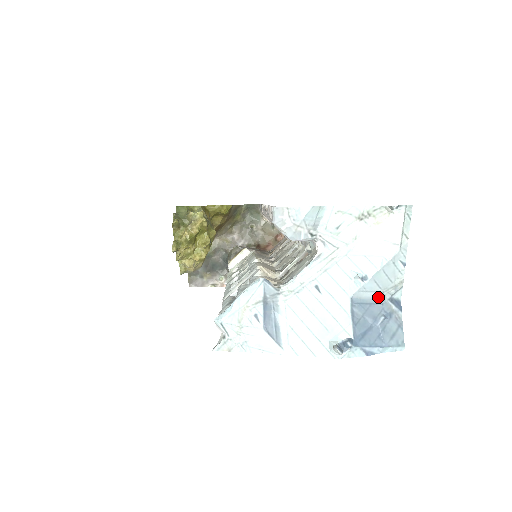
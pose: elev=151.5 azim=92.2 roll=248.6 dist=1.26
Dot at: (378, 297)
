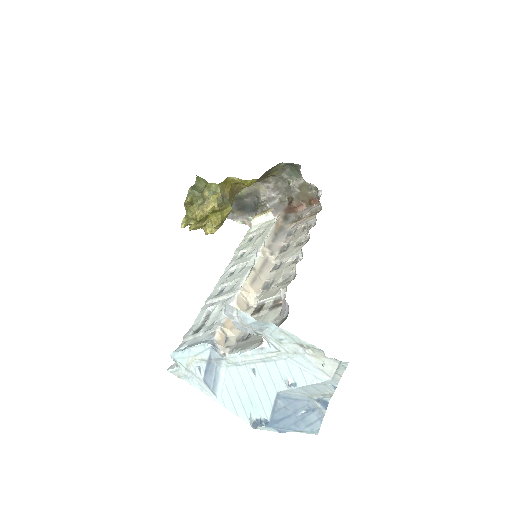
Dot at: (306, 396)
